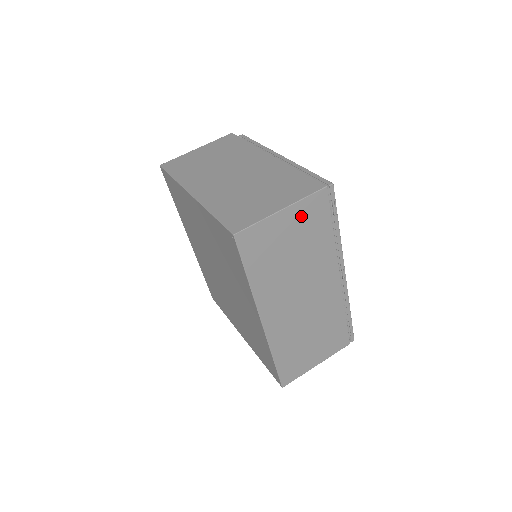
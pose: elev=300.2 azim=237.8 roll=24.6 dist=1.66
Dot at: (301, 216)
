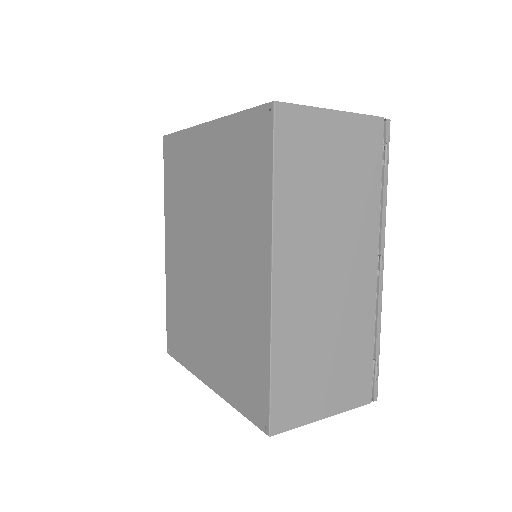
Dot at: (352, 136)
